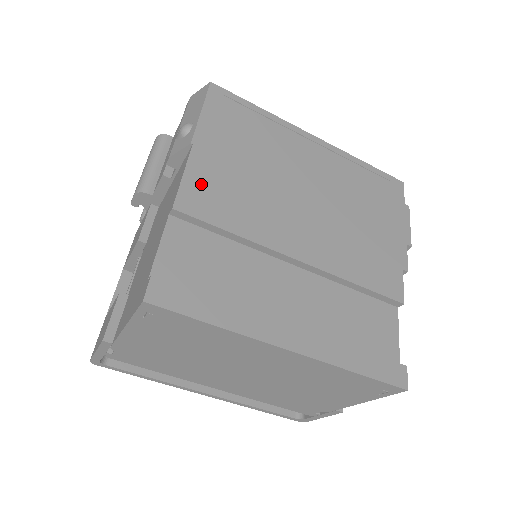
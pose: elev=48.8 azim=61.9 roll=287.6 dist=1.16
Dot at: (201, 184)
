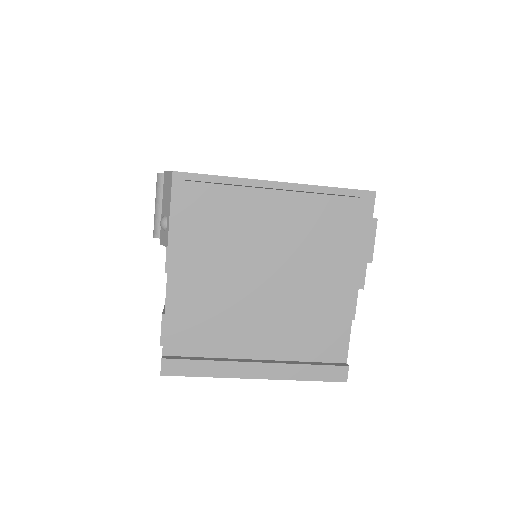
Dot at: (181, 281)
